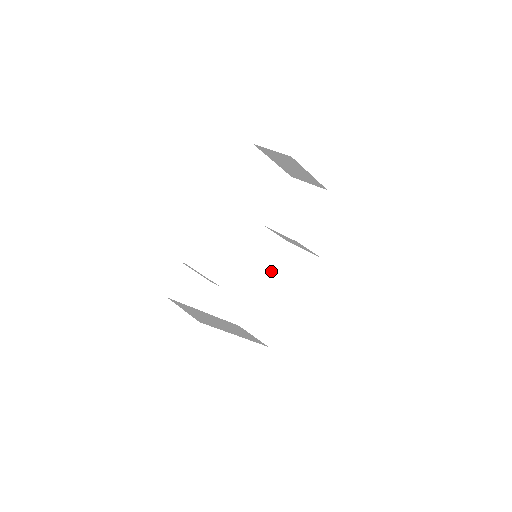
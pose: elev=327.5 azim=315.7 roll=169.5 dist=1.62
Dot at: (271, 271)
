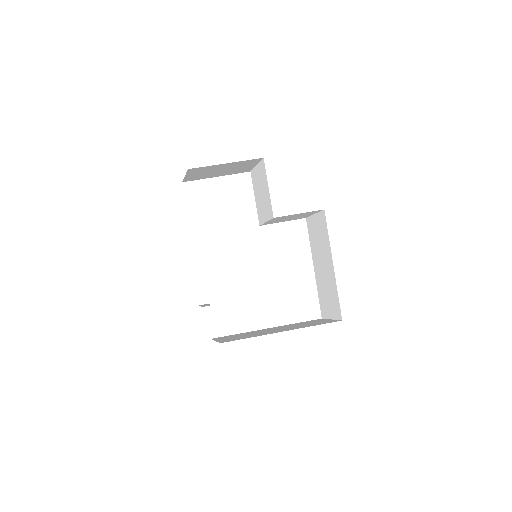
Dot at: occluded
